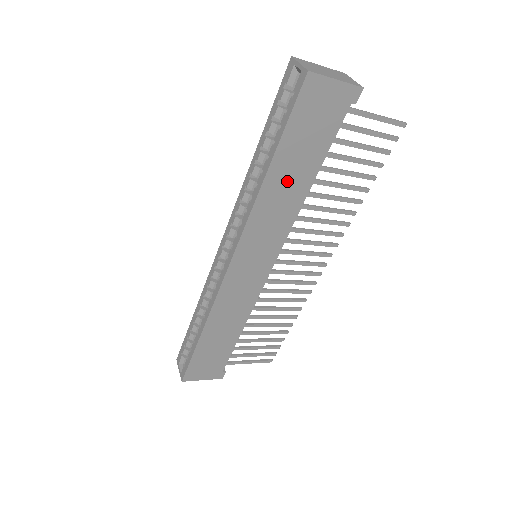
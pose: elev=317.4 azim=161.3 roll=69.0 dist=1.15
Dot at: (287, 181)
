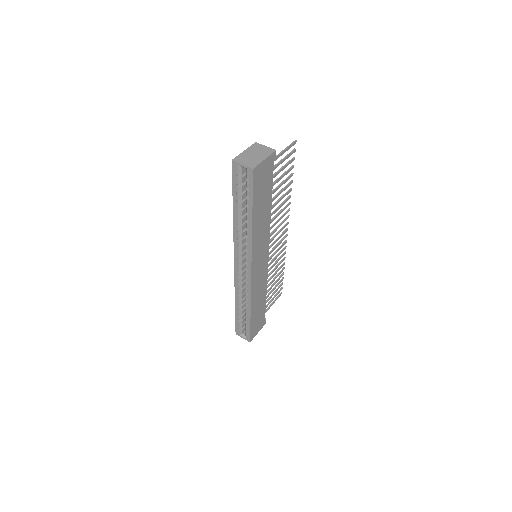
Dot at: (261, 216)
